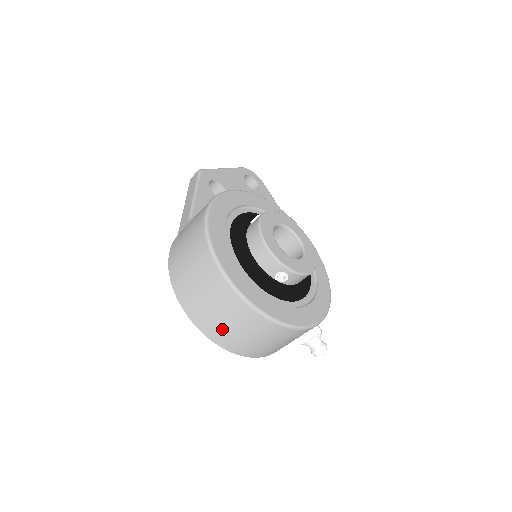
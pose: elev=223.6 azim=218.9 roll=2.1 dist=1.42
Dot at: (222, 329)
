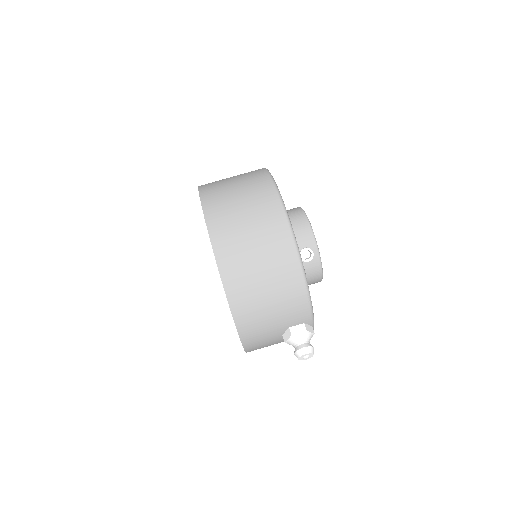
Dot at: (242, 255)
